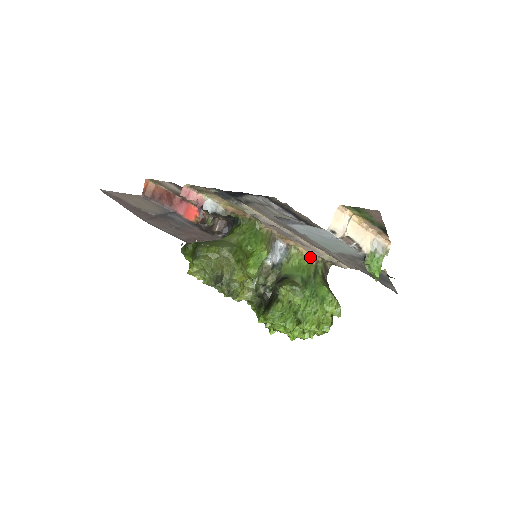
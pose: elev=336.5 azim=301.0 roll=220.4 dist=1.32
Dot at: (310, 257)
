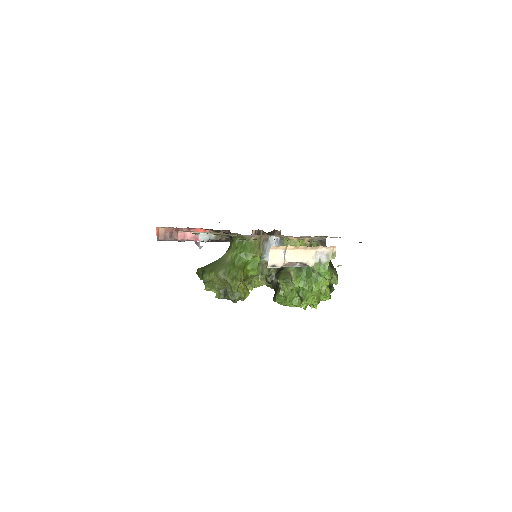
Dot at: (302, 241)
